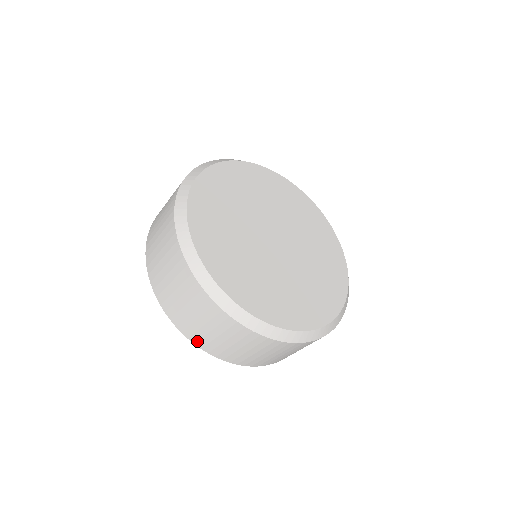
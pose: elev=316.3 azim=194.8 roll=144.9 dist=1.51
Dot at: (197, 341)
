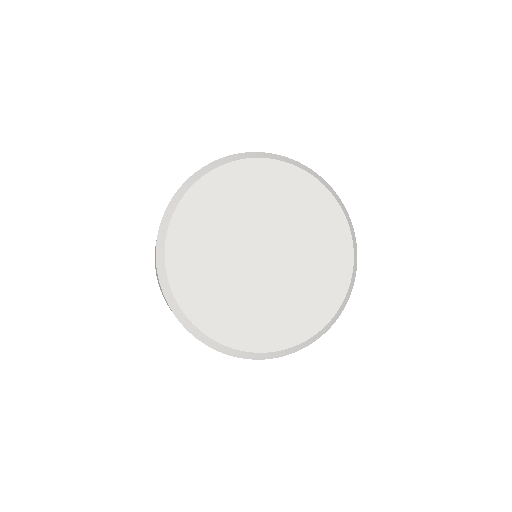
Dot at: occluded
